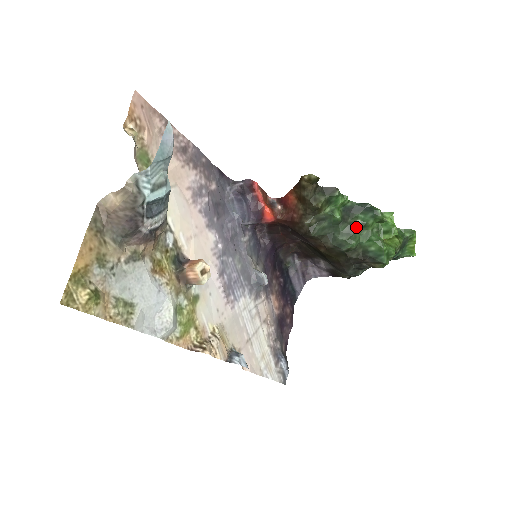
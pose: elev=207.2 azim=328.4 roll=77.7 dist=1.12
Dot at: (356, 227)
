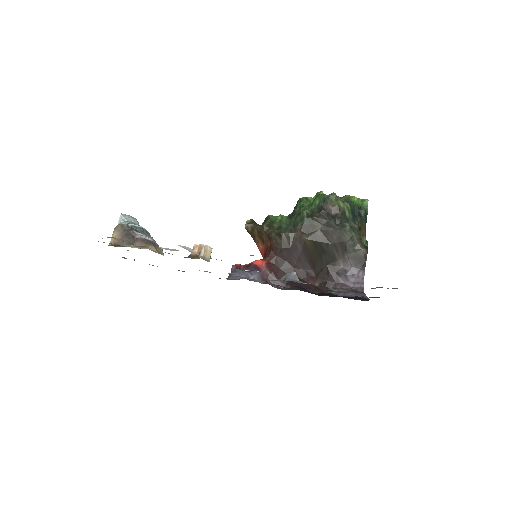
Dot at: (299, 211)
